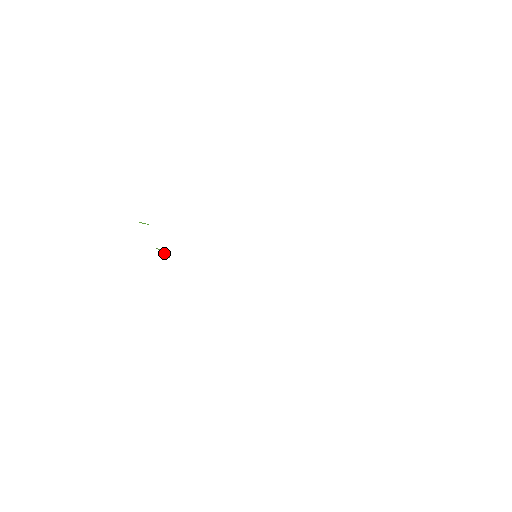
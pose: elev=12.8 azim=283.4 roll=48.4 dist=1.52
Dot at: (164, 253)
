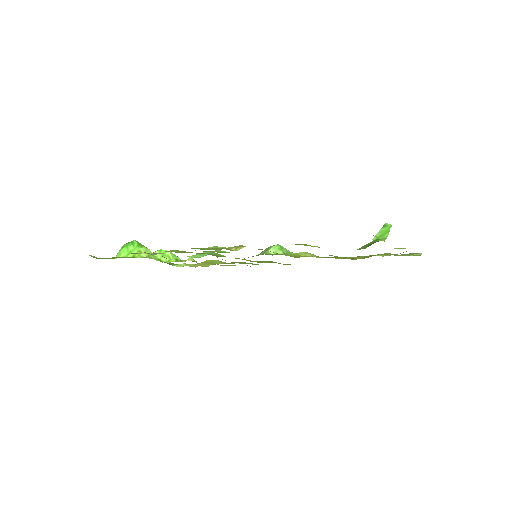
Dot at: (164, 260)
